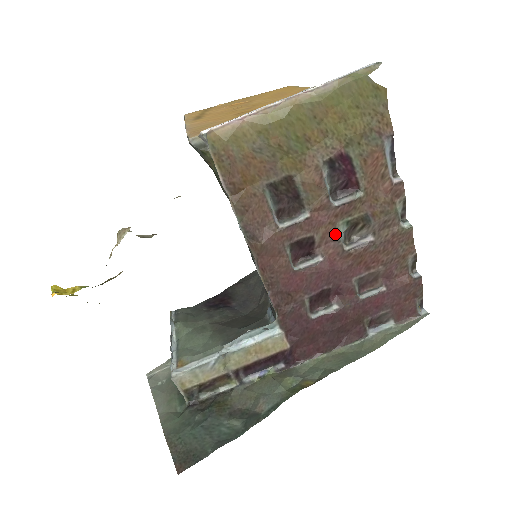
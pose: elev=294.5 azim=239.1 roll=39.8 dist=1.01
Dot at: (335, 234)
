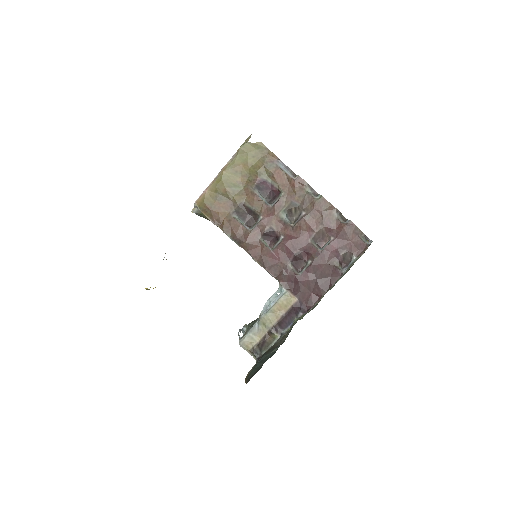
Dot at: (282, 220)
